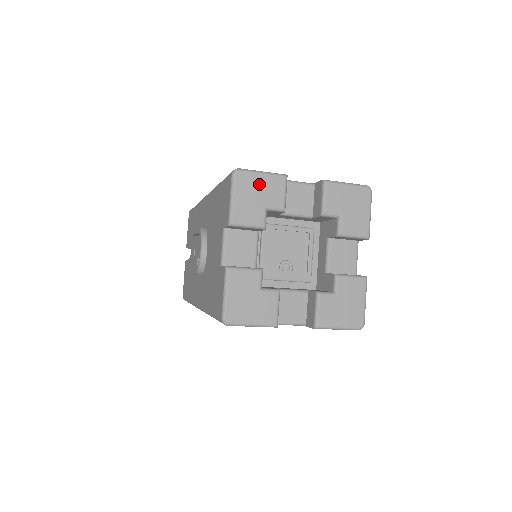
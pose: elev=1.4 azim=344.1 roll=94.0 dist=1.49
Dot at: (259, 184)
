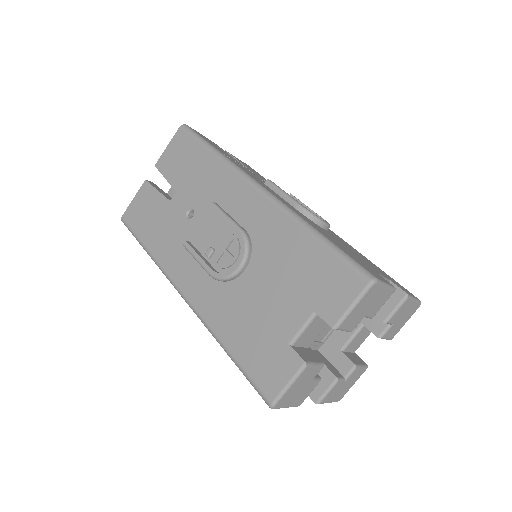
Dot at: (377, 296)
